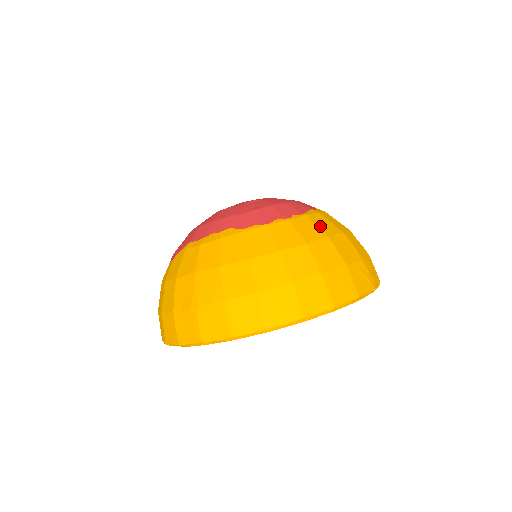
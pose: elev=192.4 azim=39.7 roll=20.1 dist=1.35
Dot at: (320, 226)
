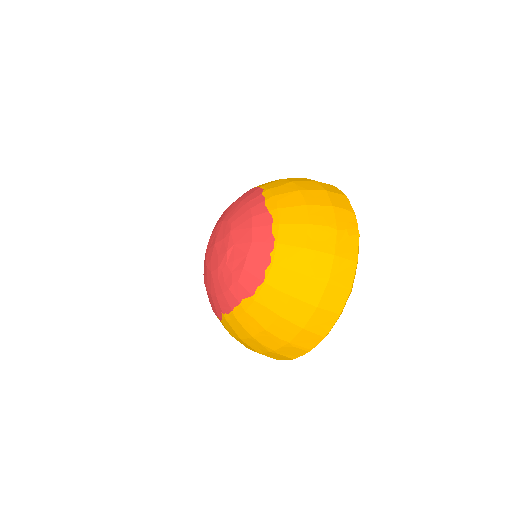
Dot at: (293, 243)
